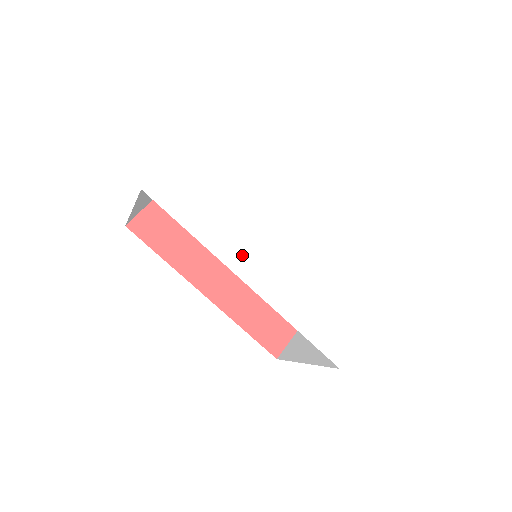
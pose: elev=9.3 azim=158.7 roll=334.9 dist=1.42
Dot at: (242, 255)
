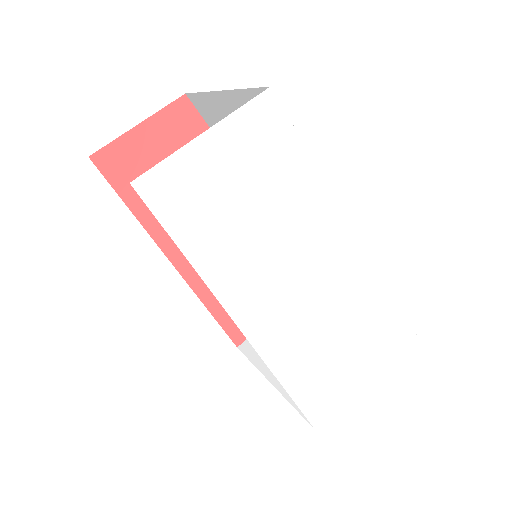
Dot at: (248, 295)
